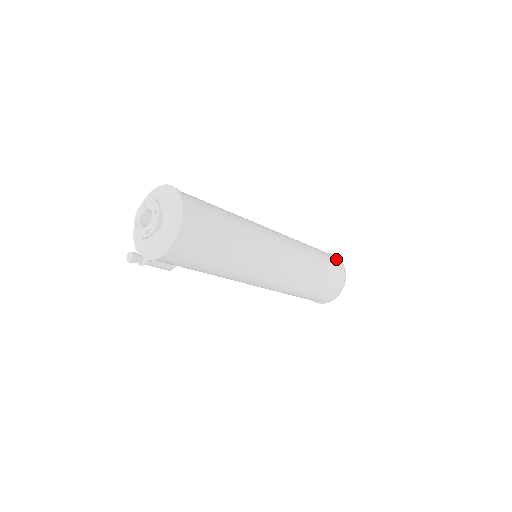
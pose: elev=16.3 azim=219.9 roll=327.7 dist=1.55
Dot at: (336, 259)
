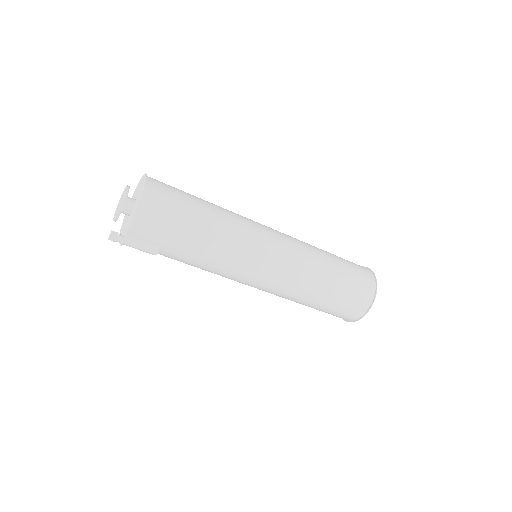
Dot at: occluded
